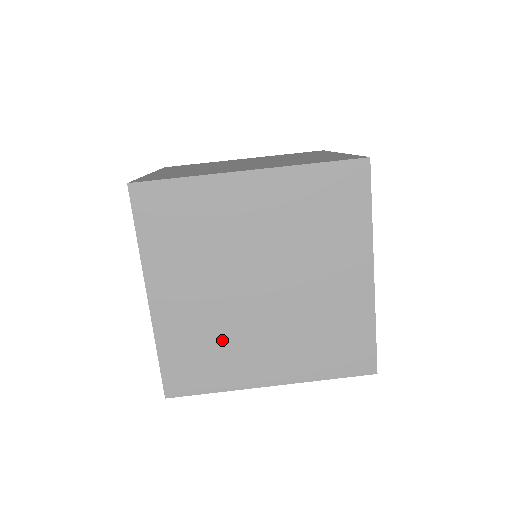
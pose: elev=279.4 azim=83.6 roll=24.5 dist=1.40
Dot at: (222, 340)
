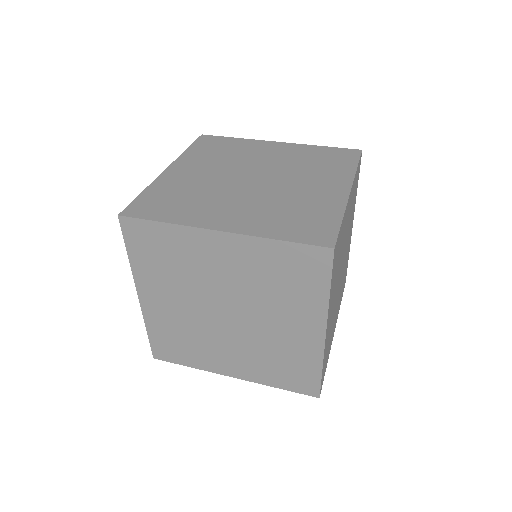
Dot at: (200, 196)
